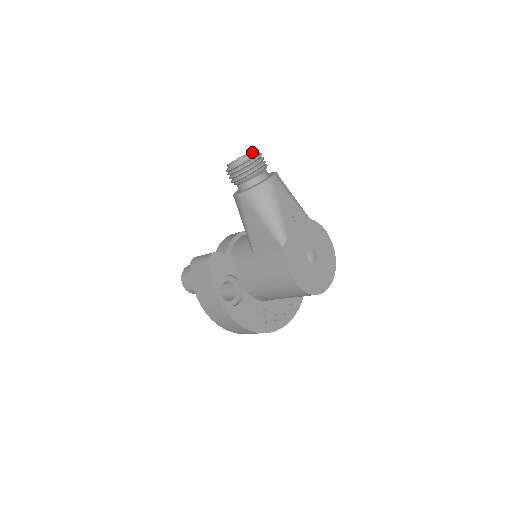
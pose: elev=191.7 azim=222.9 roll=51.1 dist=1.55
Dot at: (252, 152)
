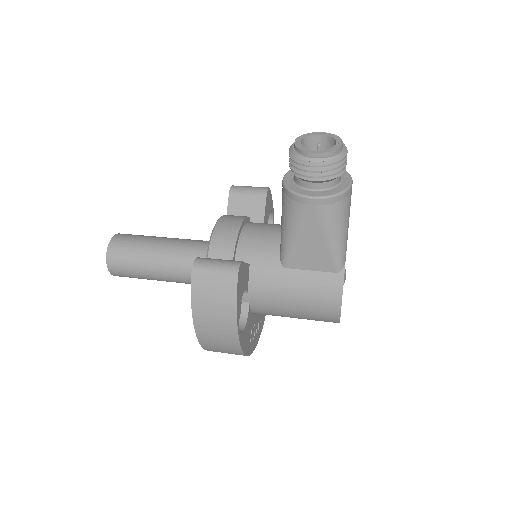
Dot at: (342, 142)
